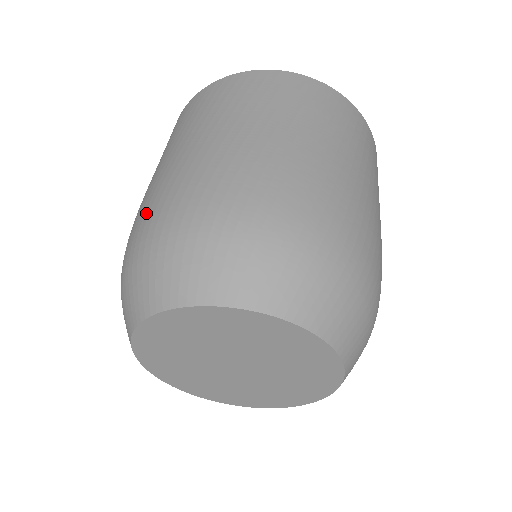
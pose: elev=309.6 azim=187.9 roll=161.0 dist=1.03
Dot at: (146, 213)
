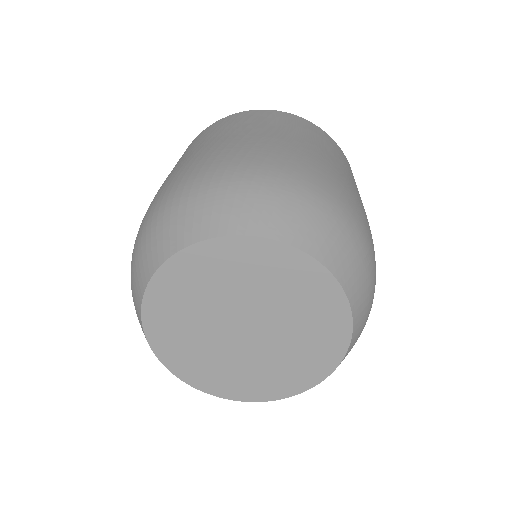
Dot at: occluded
